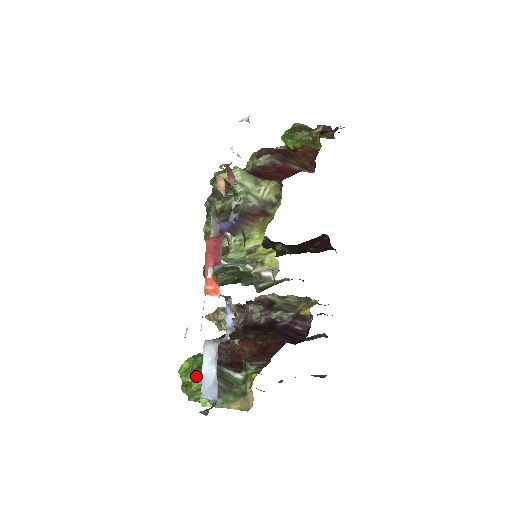
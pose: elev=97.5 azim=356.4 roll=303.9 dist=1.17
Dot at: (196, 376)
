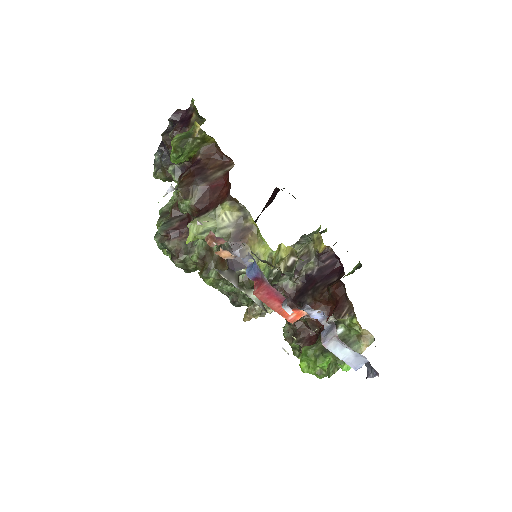
Dot at: (323, 363)
